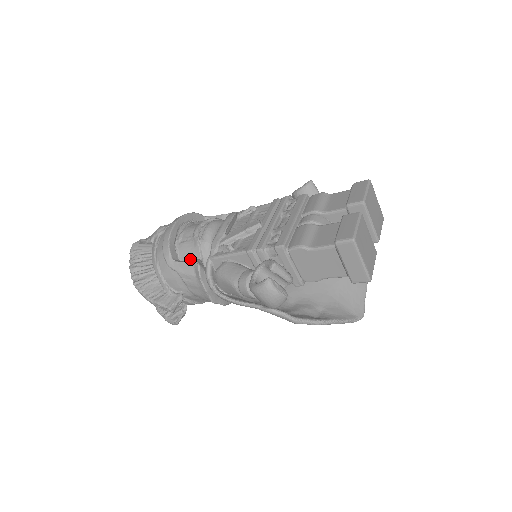
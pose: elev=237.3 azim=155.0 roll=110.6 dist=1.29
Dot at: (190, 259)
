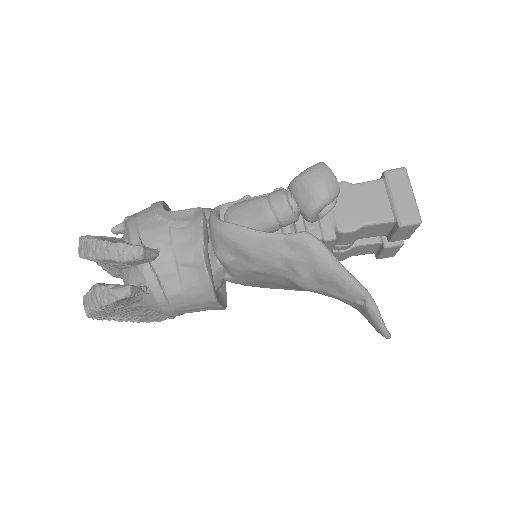
Dot at: occluded
